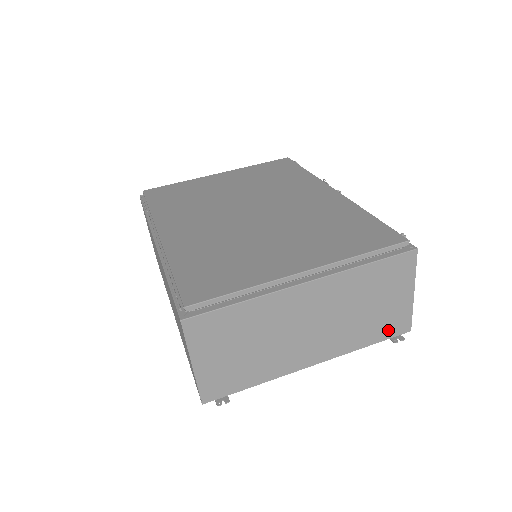
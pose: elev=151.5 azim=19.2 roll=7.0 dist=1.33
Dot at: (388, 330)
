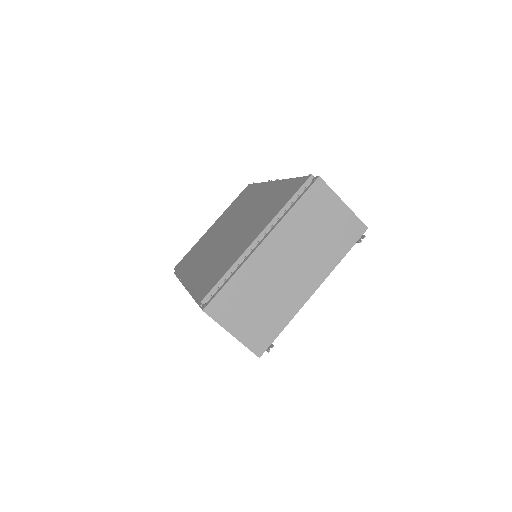
Dot at: (349, 238)
